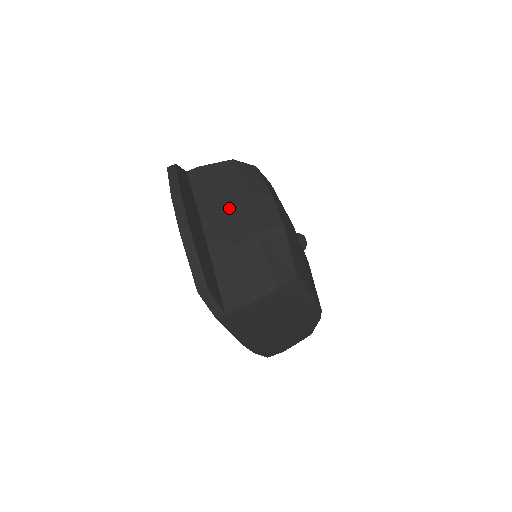
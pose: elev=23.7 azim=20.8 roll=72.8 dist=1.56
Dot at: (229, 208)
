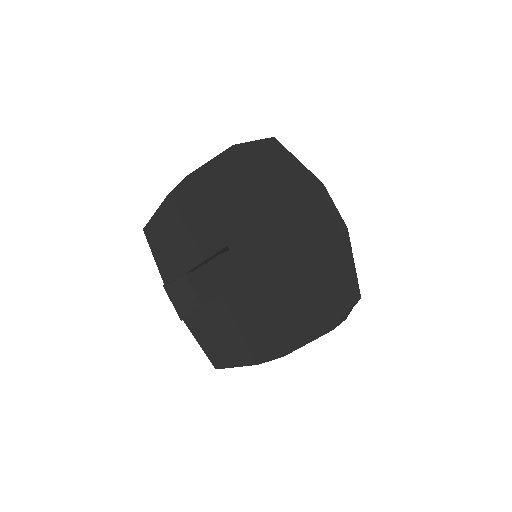
Dot at: occluded
